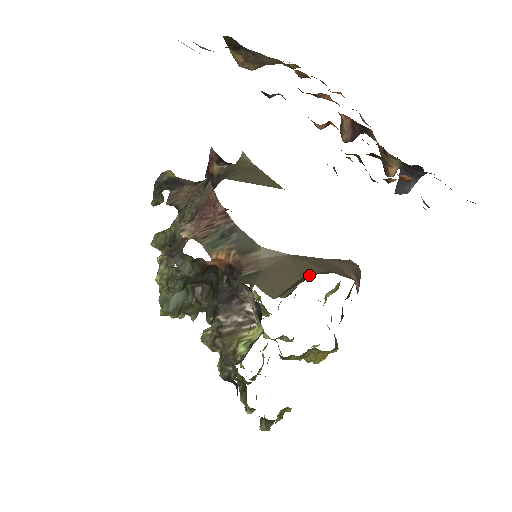
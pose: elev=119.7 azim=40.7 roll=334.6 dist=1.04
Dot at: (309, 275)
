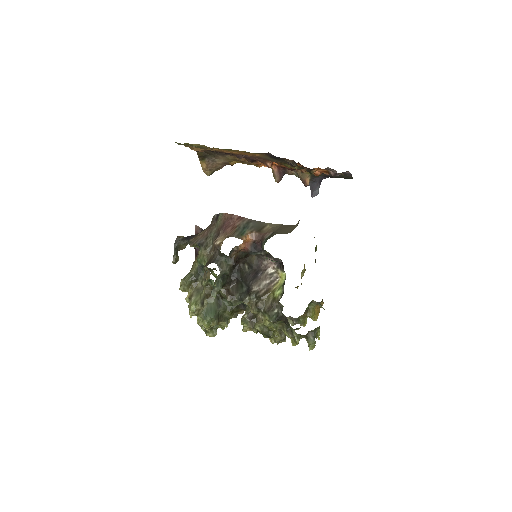
Dot at: occluded
